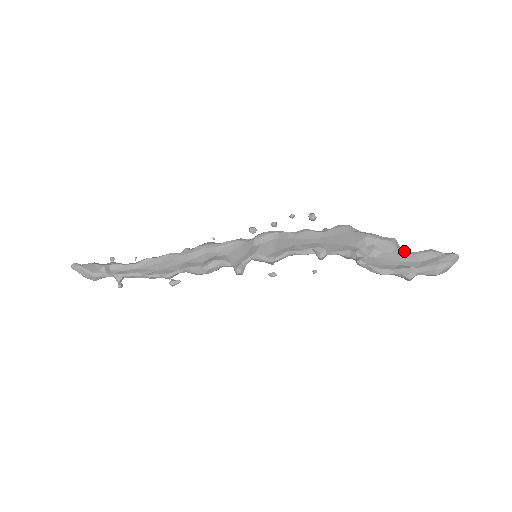
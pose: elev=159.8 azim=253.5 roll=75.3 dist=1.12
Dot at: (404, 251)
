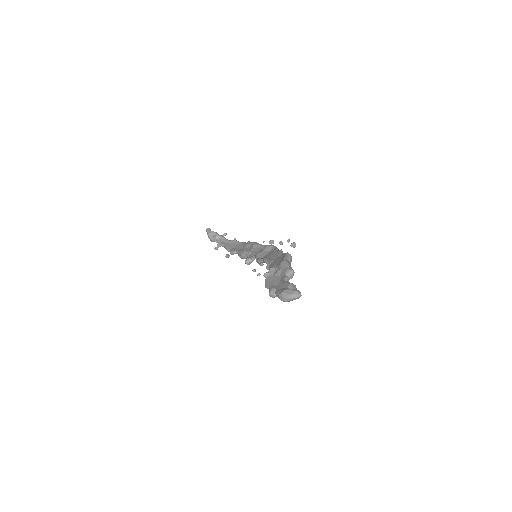
Dot at: (285, 279)
